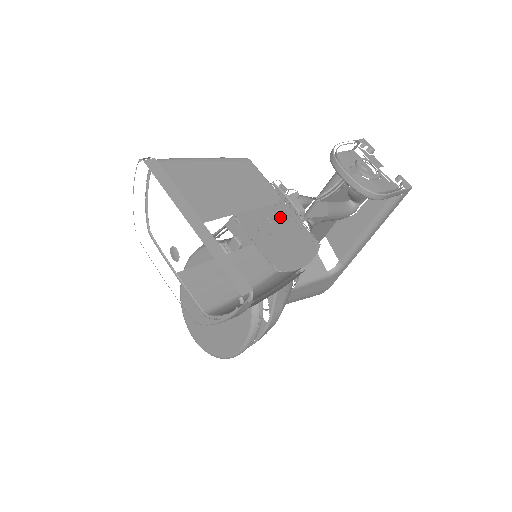
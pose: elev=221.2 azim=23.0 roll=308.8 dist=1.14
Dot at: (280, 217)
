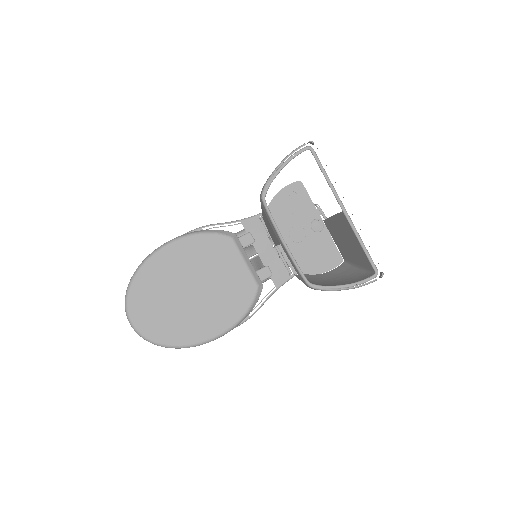
Dot at: occluded
